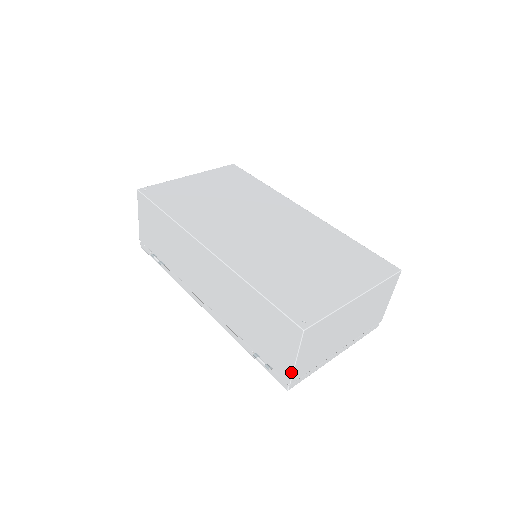
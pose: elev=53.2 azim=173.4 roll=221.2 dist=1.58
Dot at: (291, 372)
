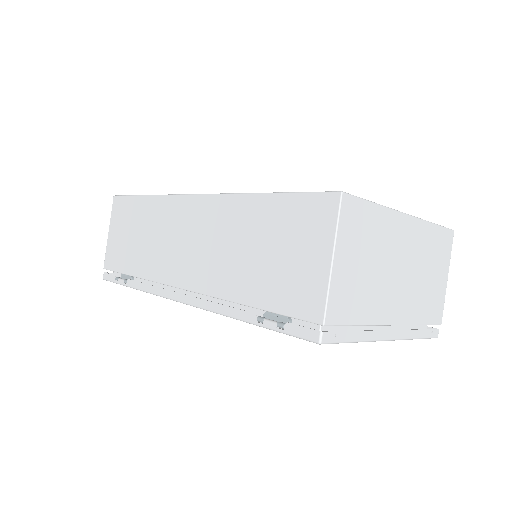
Dot at: (325, 293)
